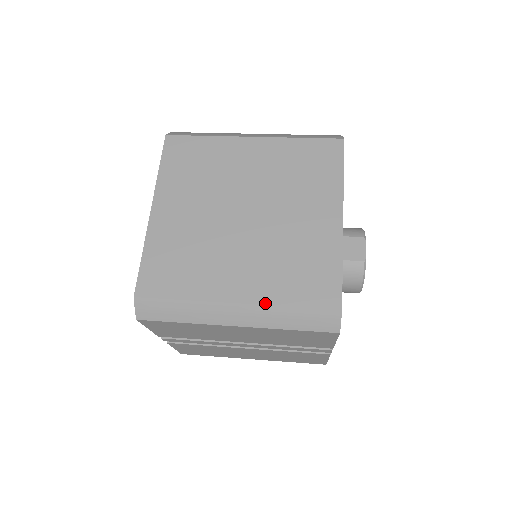
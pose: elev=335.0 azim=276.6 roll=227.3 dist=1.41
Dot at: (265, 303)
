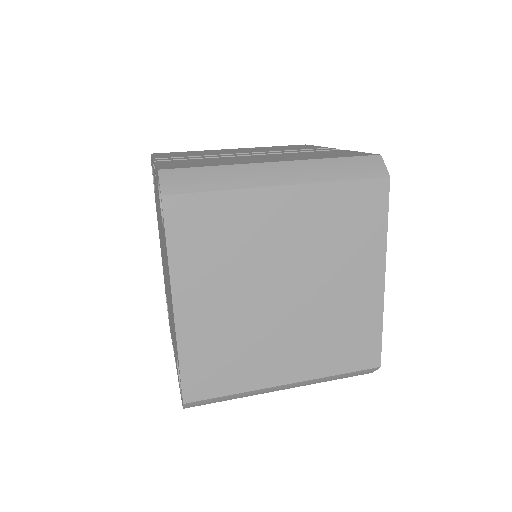
Dot at: (315, 378)
